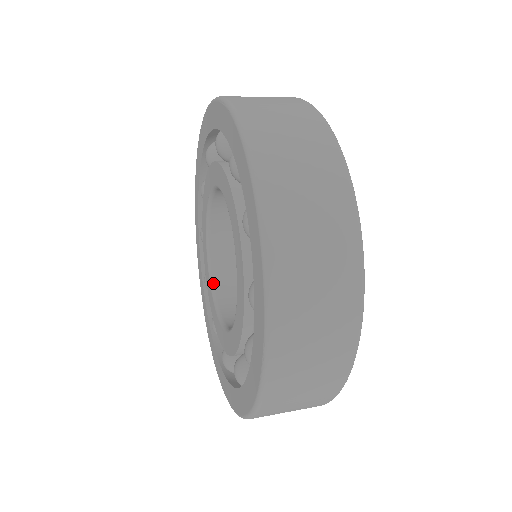
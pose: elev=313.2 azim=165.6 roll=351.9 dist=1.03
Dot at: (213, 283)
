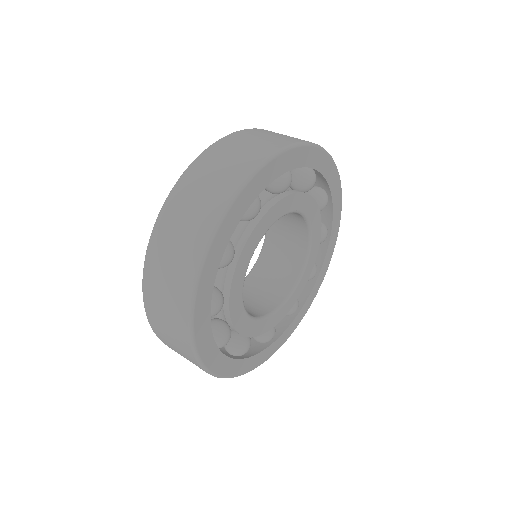
Dot at: (266, 236)
